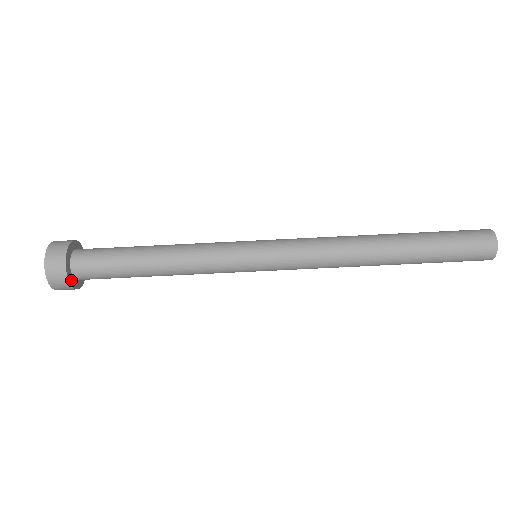
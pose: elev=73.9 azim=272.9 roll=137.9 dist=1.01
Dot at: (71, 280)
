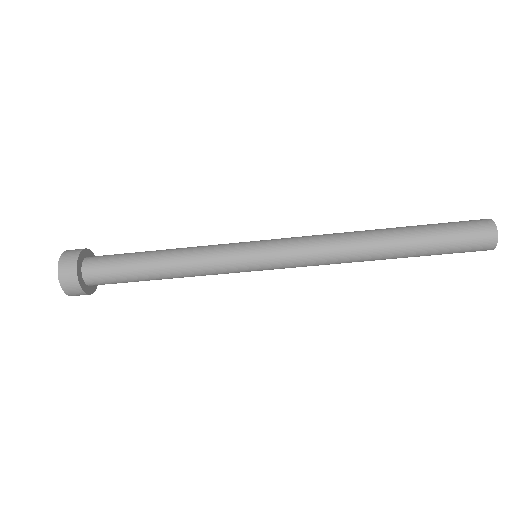
Dot at: (88, 290)
